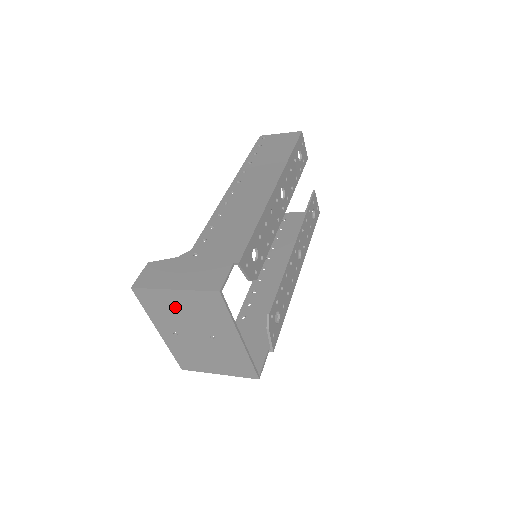
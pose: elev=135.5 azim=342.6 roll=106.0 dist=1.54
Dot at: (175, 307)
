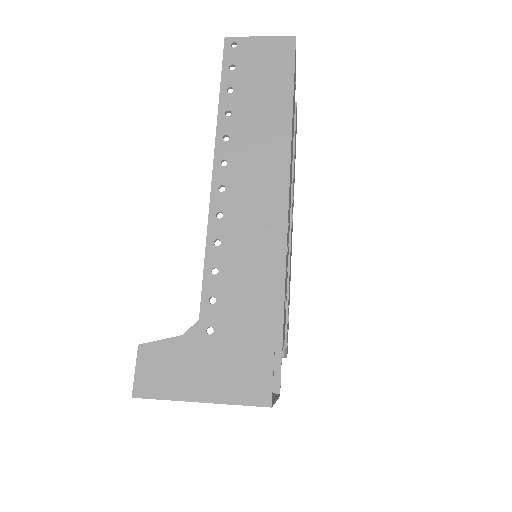
Dot at: occluded
